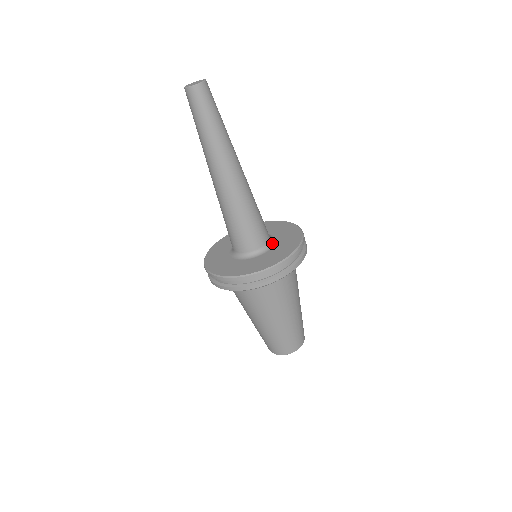
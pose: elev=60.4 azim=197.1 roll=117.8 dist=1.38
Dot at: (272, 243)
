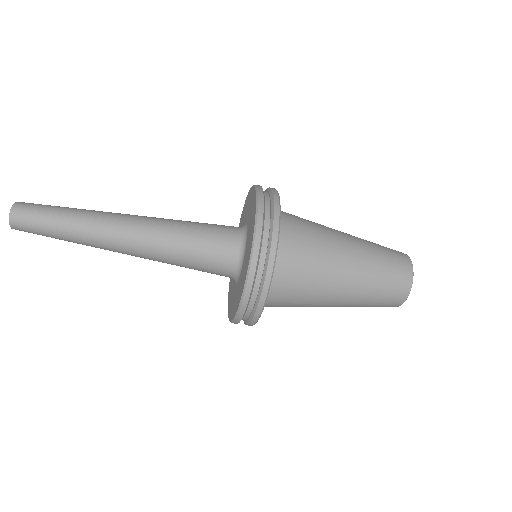
Dot at: (245, 226)
